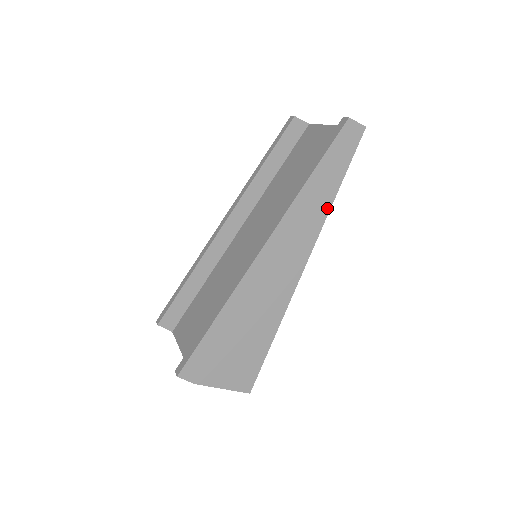
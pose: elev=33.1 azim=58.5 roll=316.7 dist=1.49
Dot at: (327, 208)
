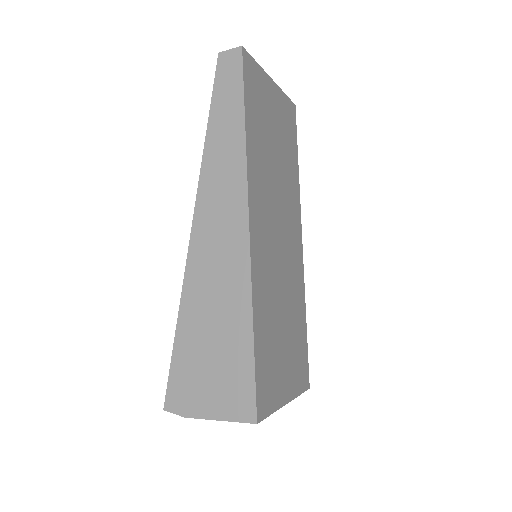
Dot at: (242, 150)
